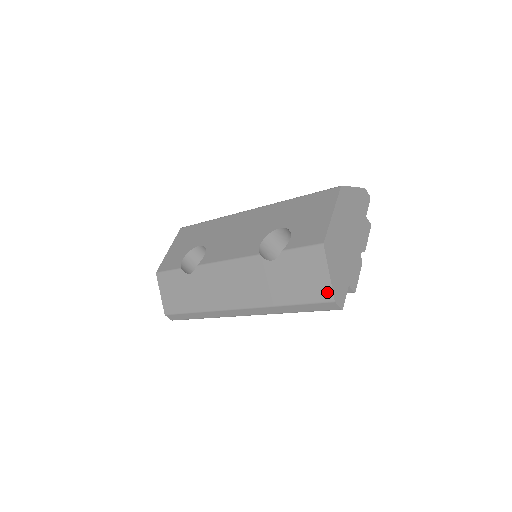
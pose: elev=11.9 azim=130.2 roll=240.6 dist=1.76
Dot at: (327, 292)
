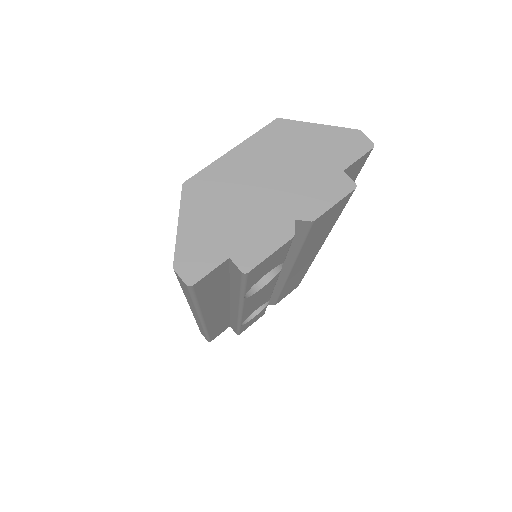
Dot at: occluded
